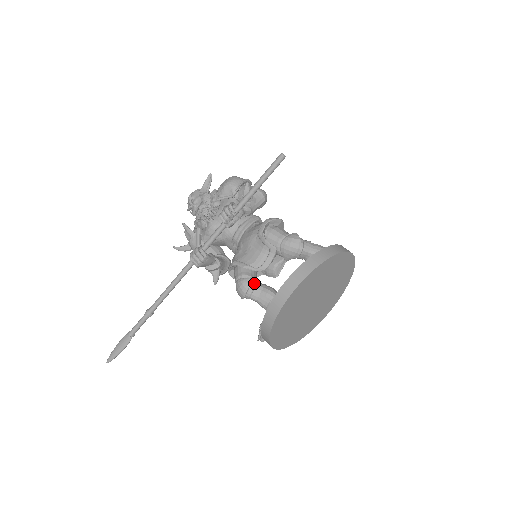
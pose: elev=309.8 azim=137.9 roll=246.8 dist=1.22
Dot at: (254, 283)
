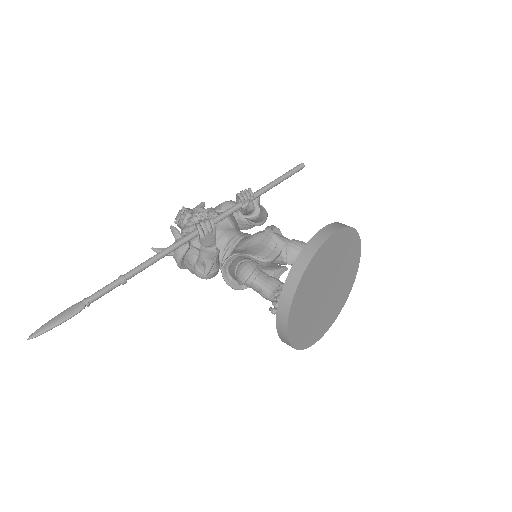
Dot at: (259, 268)
